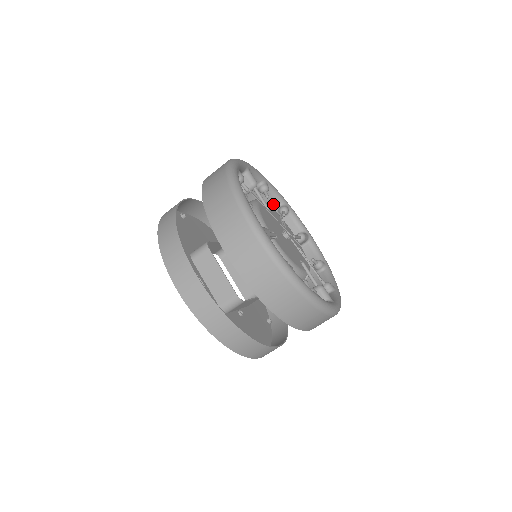
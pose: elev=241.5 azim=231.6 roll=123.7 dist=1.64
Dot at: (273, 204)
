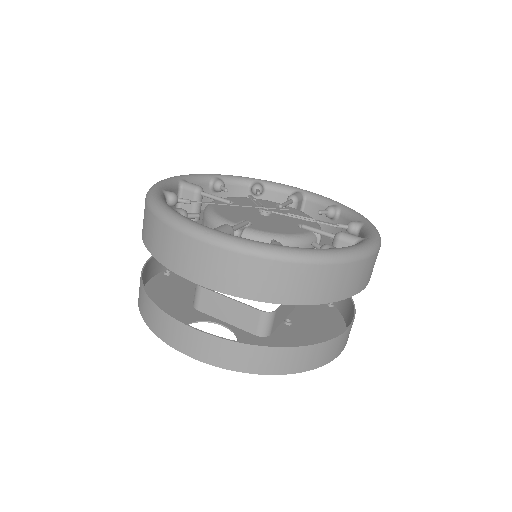
Dot at: (242, 192)
